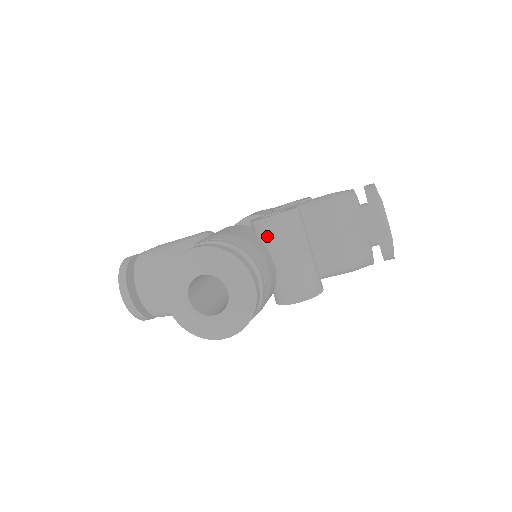
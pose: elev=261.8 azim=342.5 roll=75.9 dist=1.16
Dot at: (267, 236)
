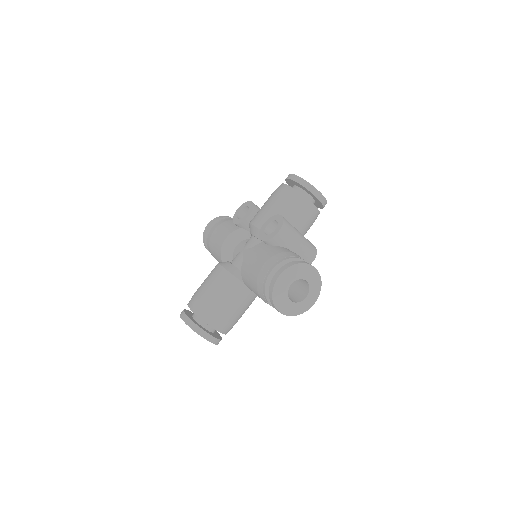
Dot at: (282, 242)
